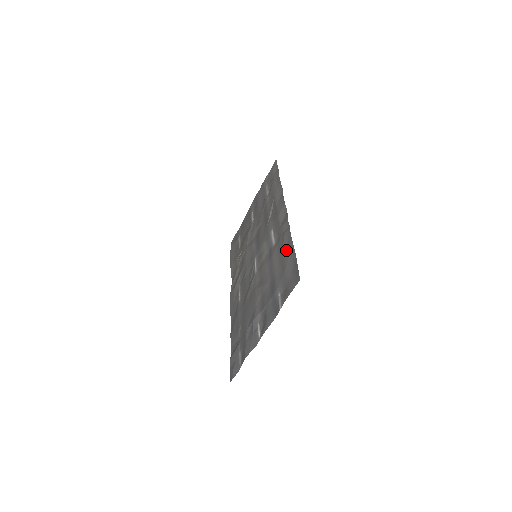
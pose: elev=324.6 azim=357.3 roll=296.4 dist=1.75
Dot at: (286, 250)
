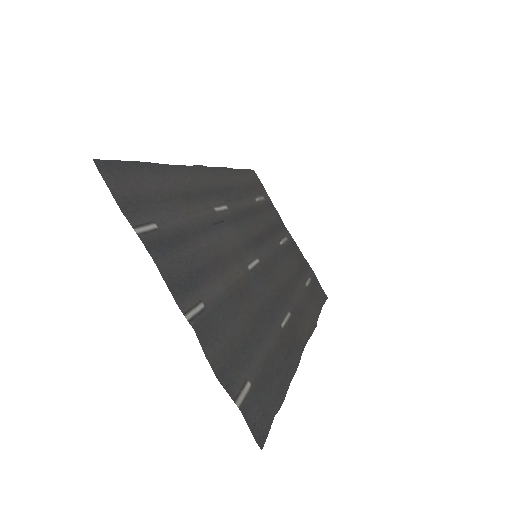
Dot at: (168, 183)
